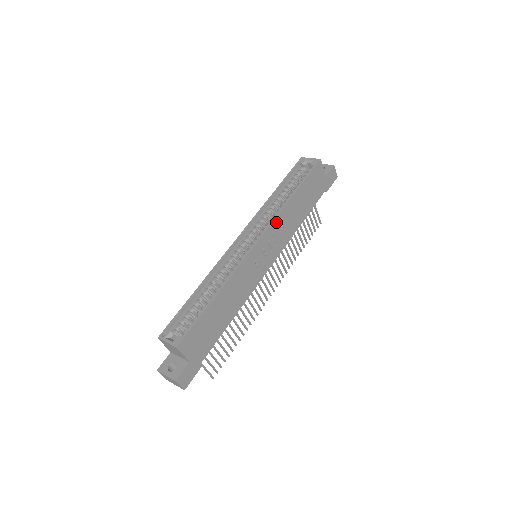
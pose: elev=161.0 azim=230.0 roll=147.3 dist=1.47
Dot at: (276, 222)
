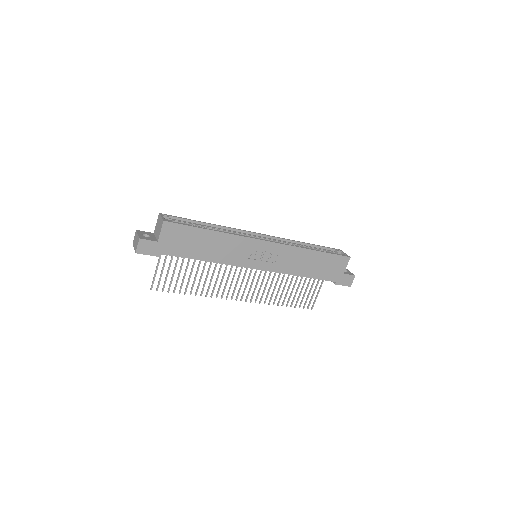
Dot at: (288, 248)
